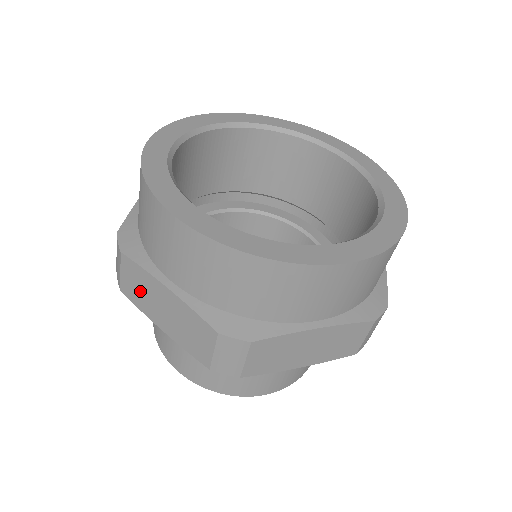
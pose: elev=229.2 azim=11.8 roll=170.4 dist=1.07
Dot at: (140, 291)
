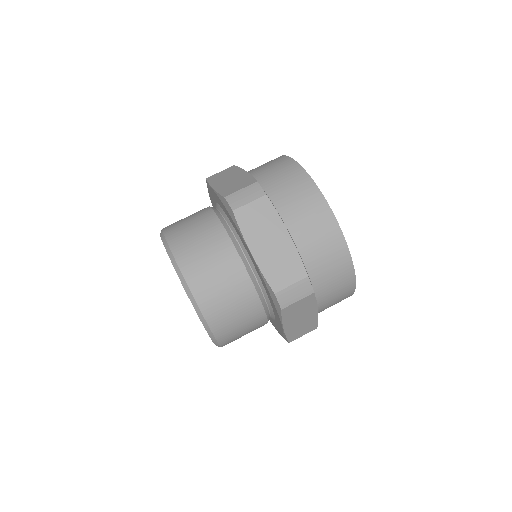
Dot at: (223, 176)
